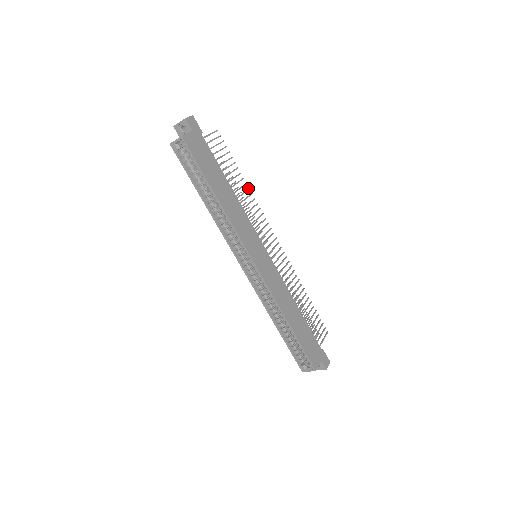
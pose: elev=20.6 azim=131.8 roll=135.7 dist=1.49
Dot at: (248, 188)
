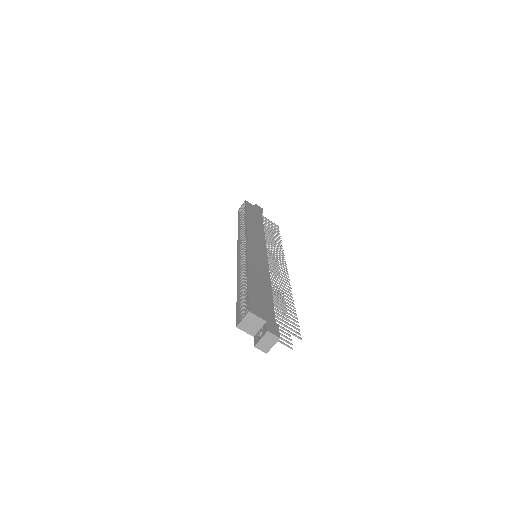
Dot at: (281, 245)
